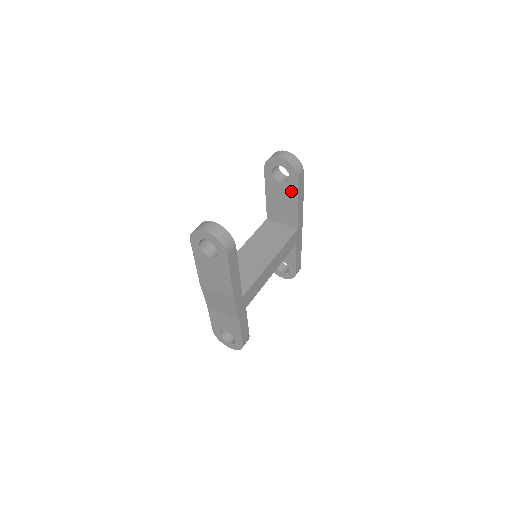
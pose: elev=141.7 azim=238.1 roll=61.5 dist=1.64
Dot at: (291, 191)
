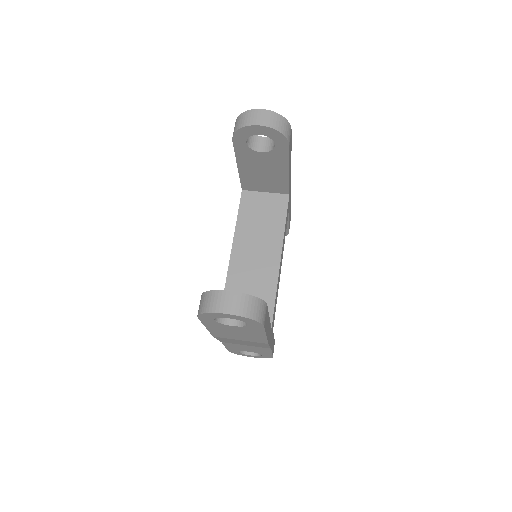
Dot at: (278, 159)
